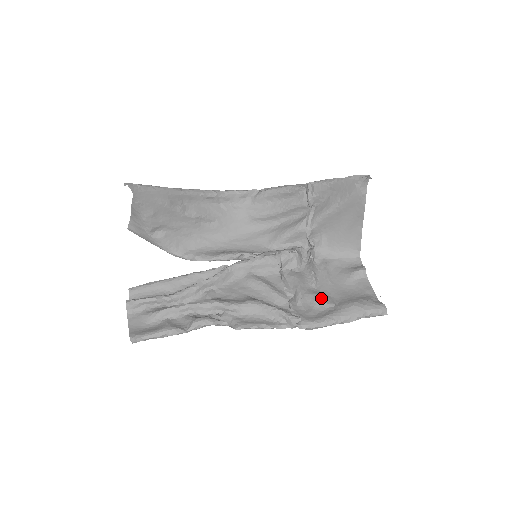
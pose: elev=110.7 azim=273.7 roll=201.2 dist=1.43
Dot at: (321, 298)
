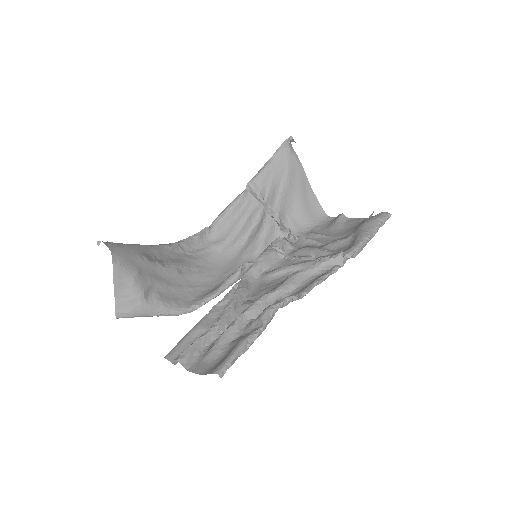
Dot at: (337, 240)
